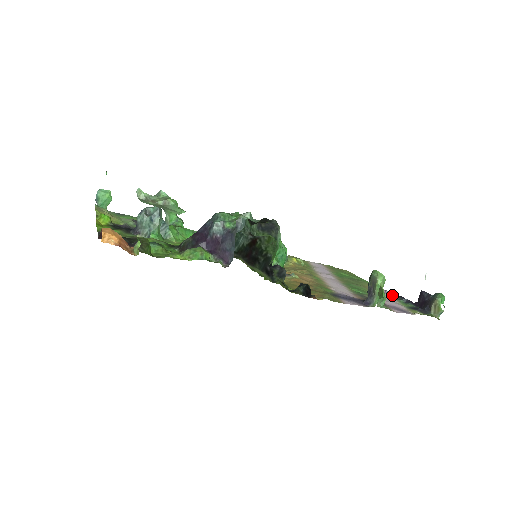
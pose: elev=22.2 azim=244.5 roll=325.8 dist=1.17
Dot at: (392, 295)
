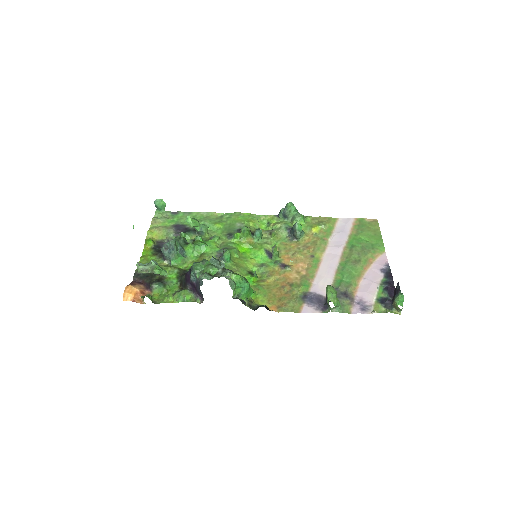
Dot at: (385, 272)
